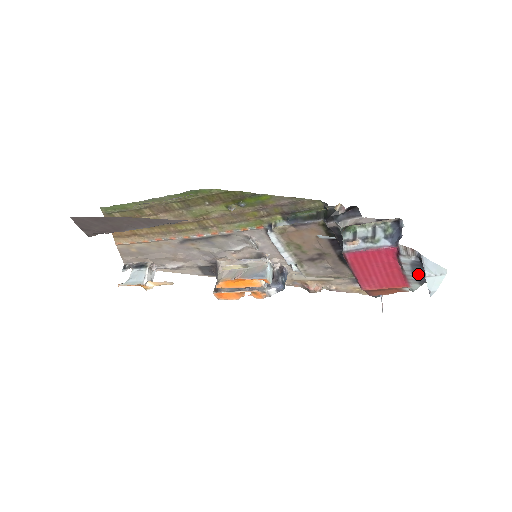
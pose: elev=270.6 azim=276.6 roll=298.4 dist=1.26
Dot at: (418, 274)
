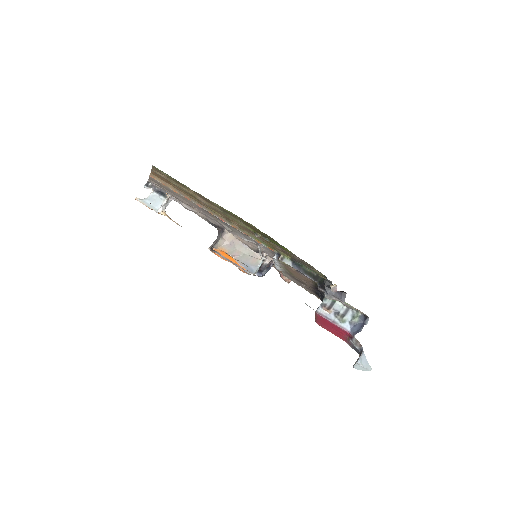
Dot at: (355, 349)
